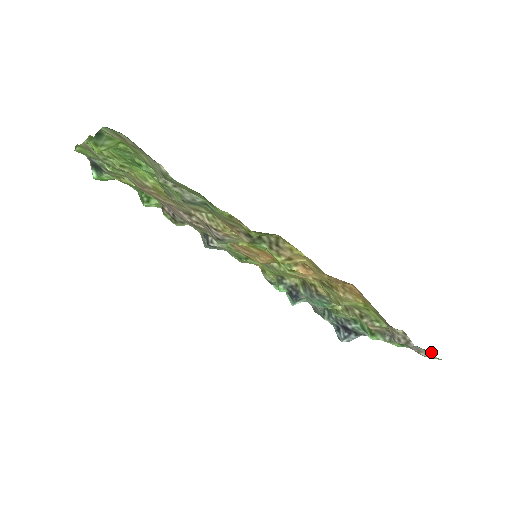
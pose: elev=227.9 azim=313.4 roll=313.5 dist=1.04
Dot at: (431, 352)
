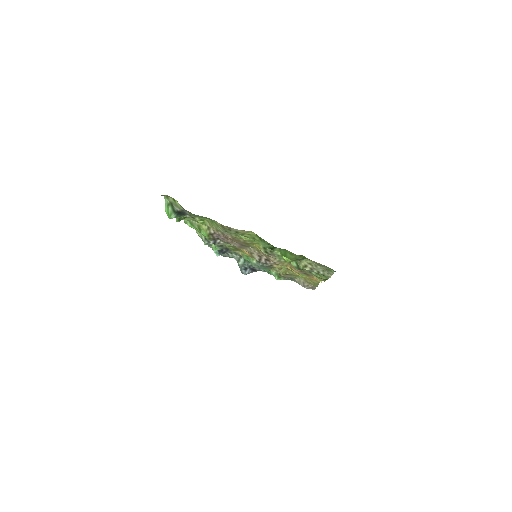
Dot at: occluded
